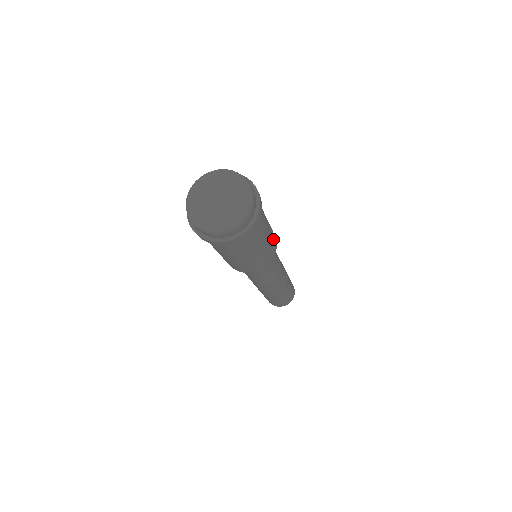
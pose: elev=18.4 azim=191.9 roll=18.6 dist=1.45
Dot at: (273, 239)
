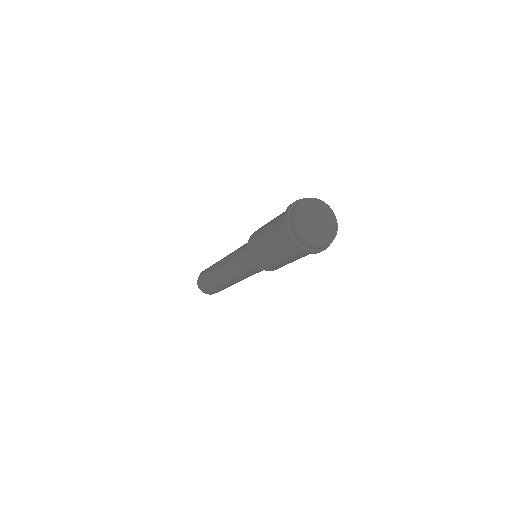
Dot at: occluded
